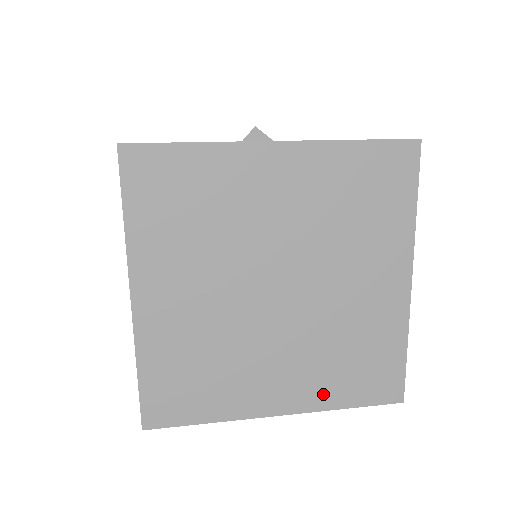
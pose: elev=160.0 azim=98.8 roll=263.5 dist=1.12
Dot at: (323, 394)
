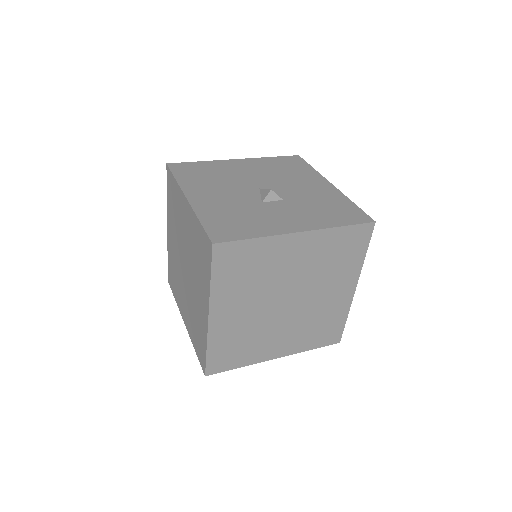
Dot at: (301, 345)
